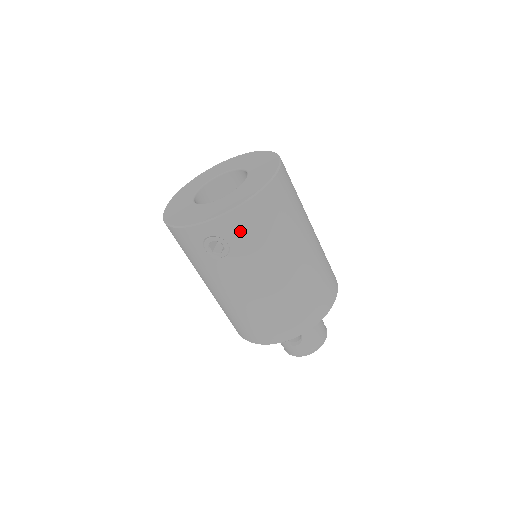
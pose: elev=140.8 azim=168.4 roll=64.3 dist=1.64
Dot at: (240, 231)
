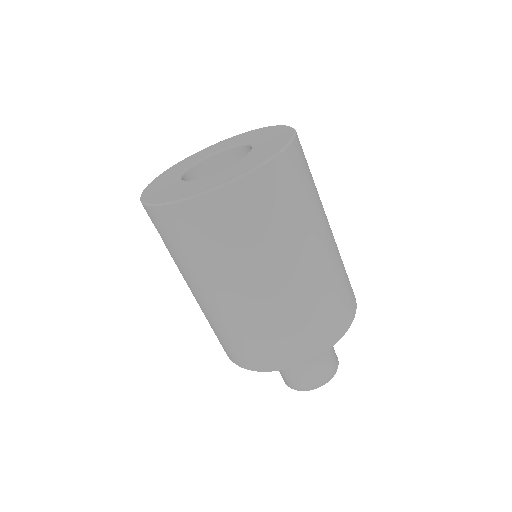
Dot at: (163, 230)
